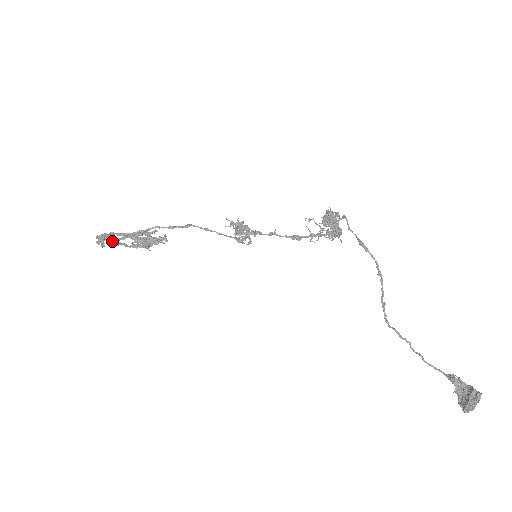
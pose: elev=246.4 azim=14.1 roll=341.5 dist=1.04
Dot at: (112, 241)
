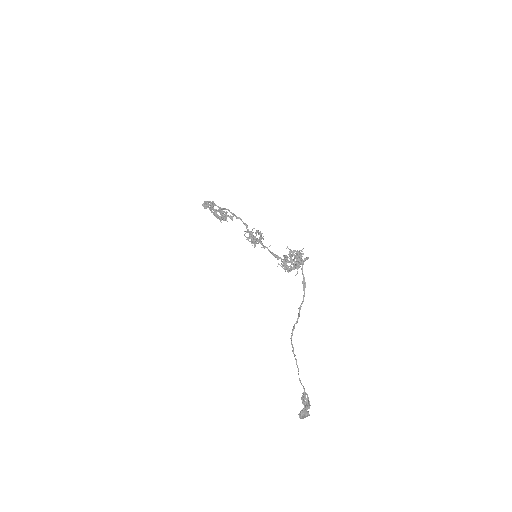
Dot at: (213, 206)
